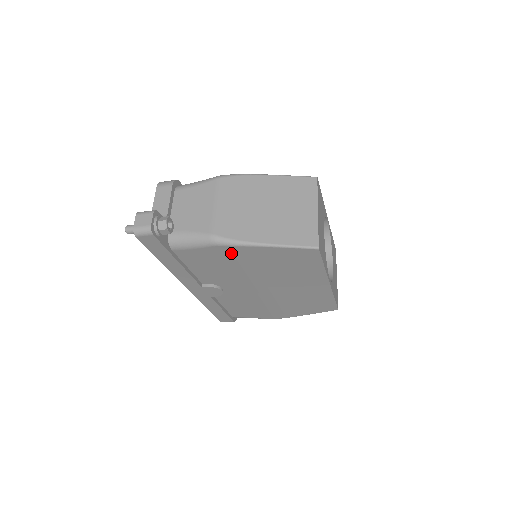
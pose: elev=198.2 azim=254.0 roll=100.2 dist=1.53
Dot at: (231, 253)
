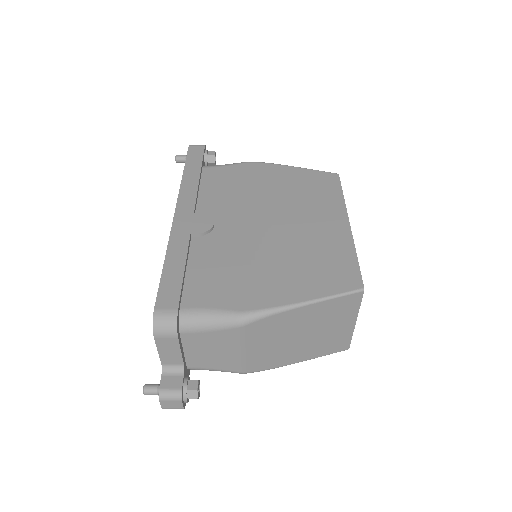
Dot at: occluded
